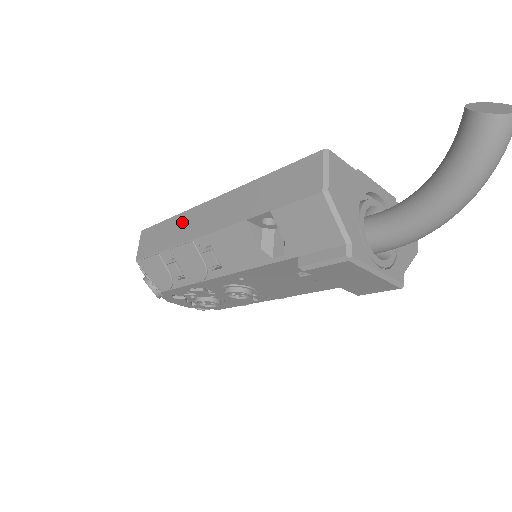
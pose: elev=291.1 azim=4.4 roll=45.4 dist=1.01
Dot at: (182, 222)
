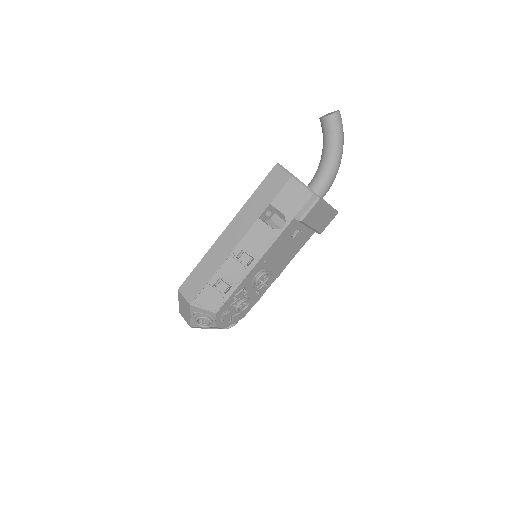
Dot at: (212, 256)
